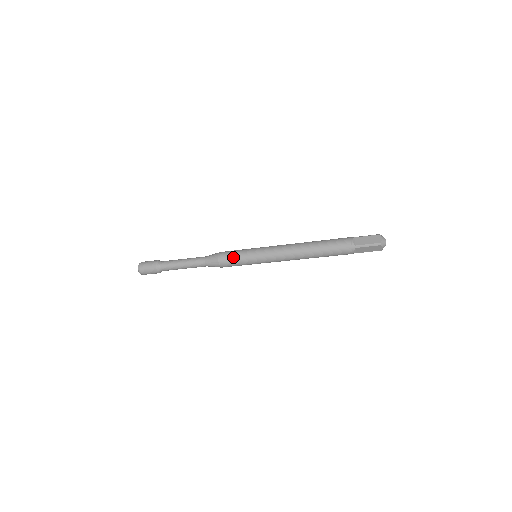
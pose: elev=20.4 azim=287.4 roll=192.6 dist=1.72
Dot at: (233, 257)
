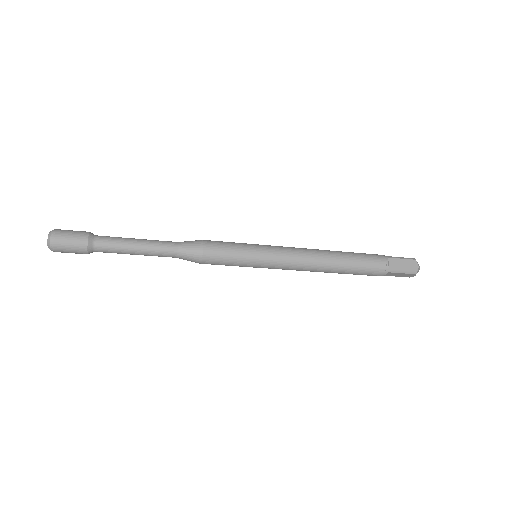
Dot at: (227, 255)
